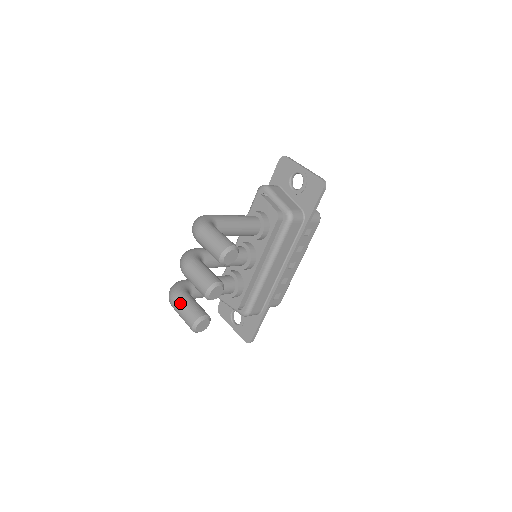
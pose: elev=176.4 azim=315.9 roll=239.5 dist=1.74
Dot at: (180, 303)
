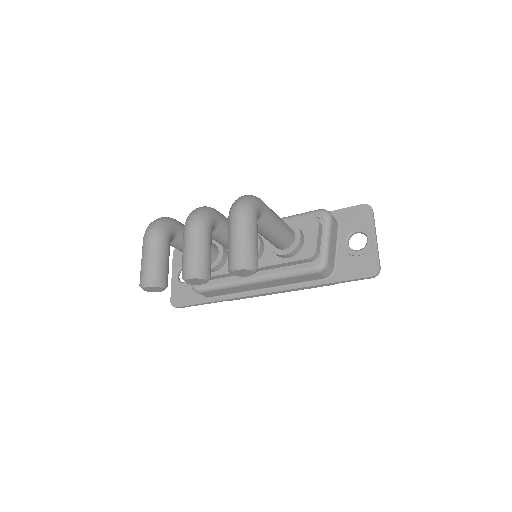
Dot at: (154, 247)
